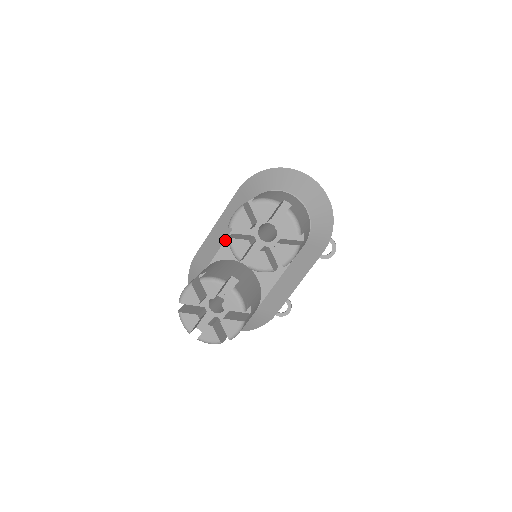
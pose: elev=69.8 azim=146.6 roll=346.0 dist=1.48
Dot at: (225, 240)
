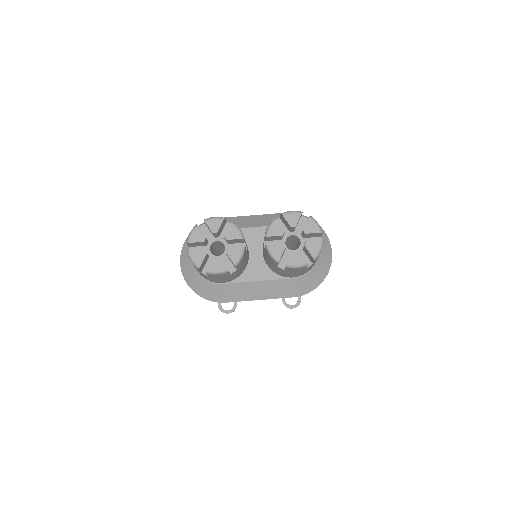
Dot at: (252, 227)
